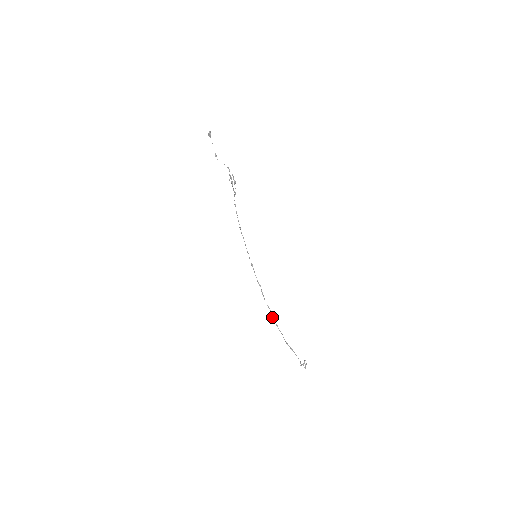
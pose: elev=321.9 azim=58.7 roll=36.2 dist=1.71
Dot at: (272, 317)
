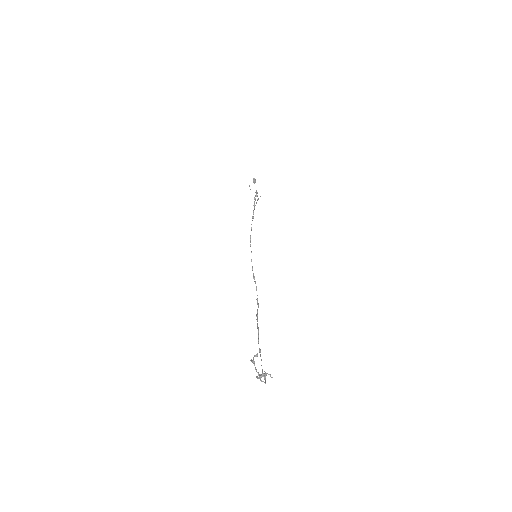
Dot at: occluded
